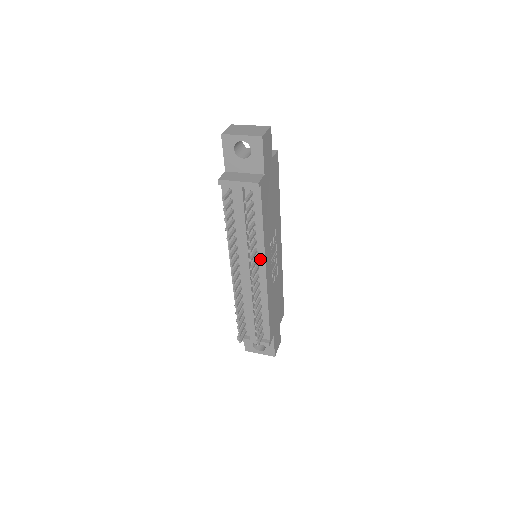
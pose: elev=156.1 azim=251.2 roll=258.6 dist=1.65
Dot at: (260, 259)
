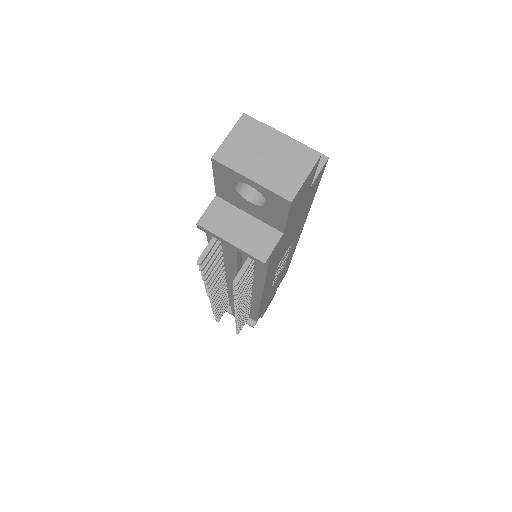
Dot at: (255, 290)
